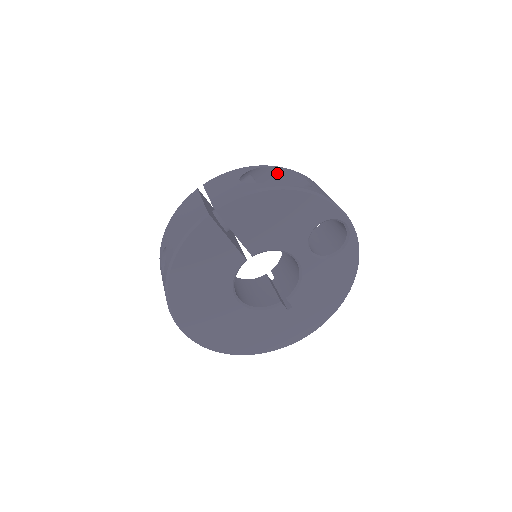
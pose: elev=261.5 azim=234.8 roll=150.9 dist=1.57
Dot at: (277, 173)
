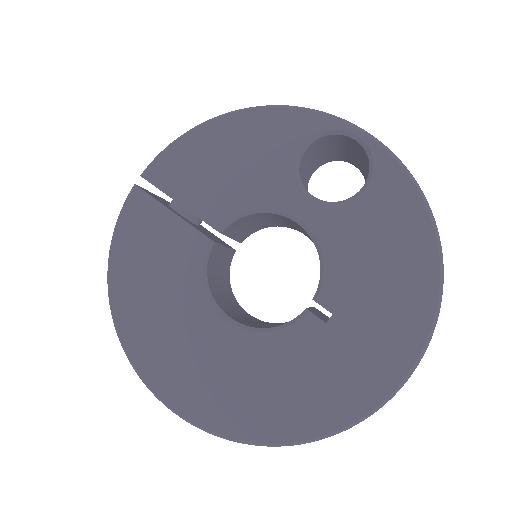
Dot at: occluded
